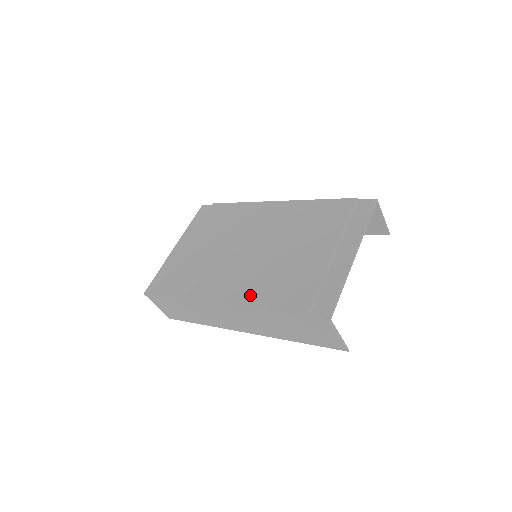
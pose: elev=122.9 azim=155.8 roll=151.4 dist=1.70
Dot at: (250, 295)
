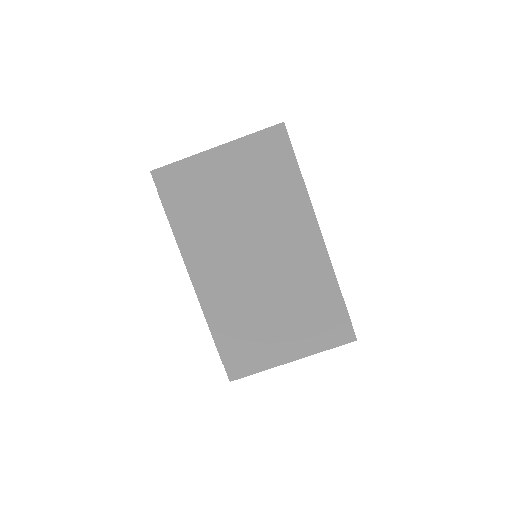
Dot at: (213, 303)
